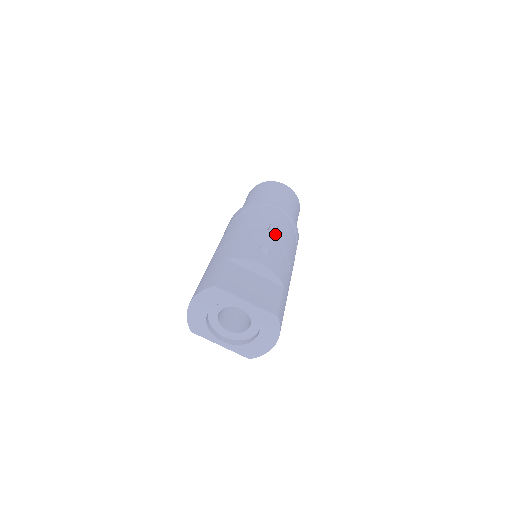
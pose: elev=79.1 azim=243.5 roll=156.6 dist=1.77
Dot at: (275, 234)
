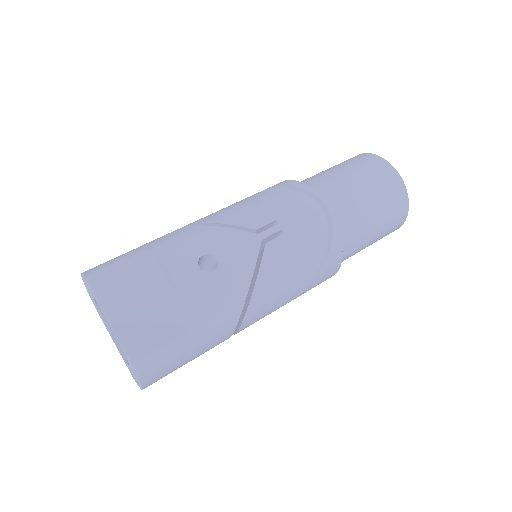
Dot at: occluded
